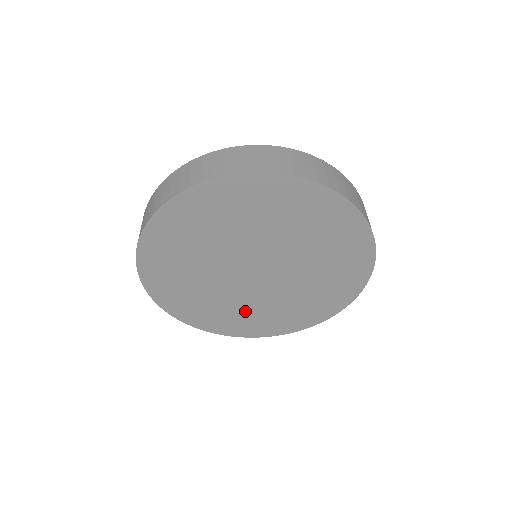
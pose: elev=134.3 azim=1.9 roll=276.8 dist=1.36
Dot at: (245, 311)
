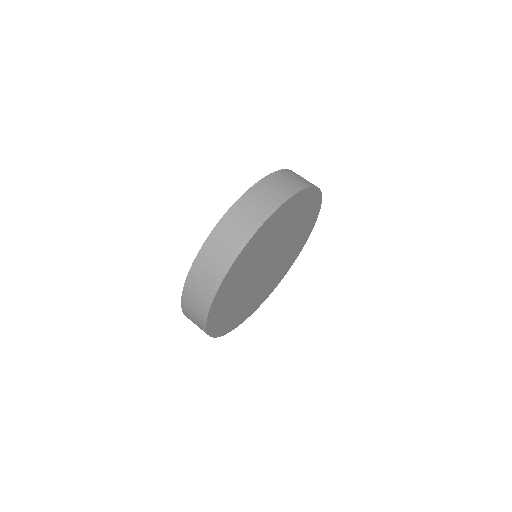
Dot at: (275, 276)
